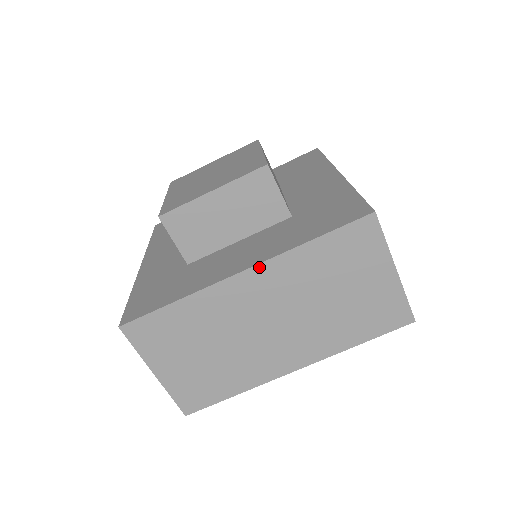
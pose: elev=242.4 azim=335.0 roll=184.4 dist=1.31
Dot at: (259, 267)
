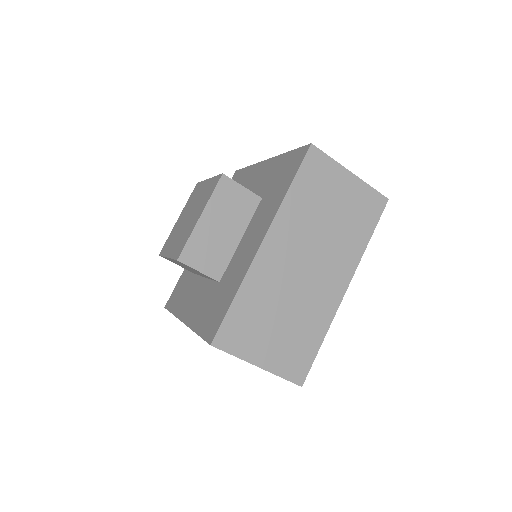
Dot at: occluded
